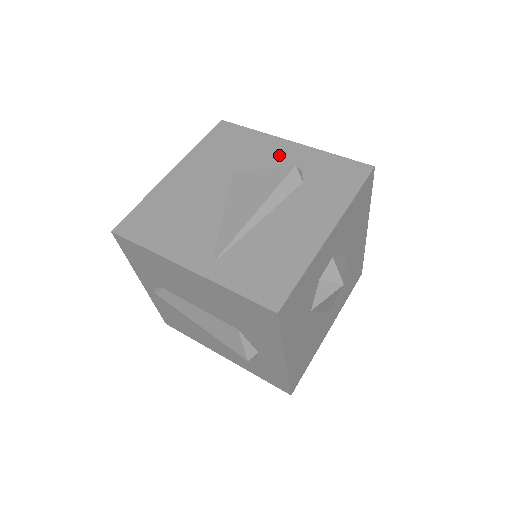
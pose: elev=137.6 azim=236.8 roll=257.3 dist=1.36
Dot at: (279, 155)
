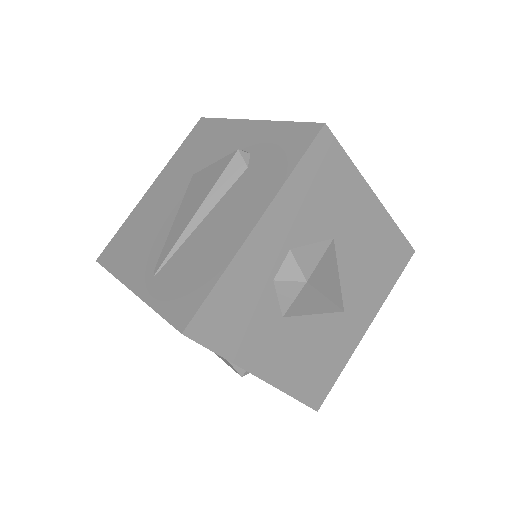
Dot at: (236, 141)
